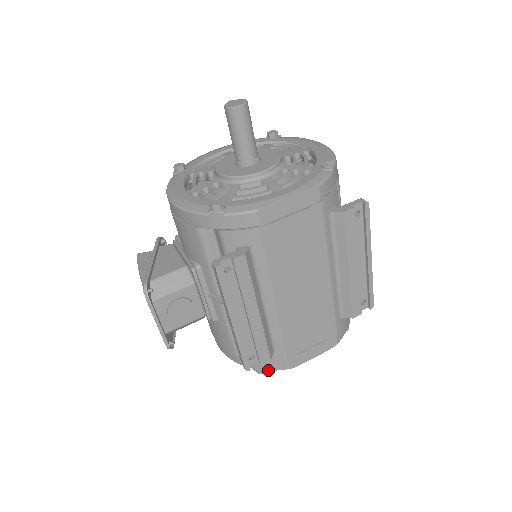
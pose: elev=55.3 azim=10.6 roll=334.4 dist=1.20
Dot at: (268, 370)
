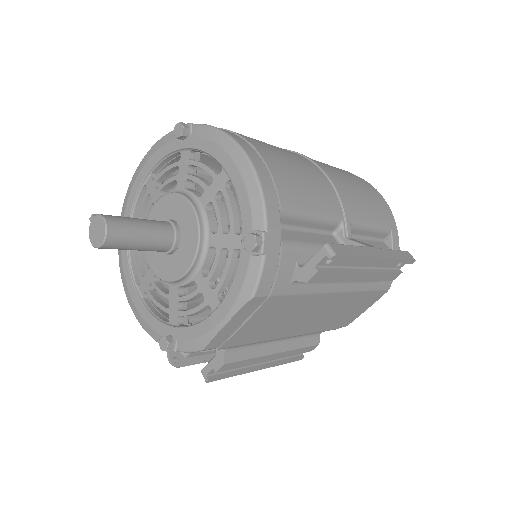
Dot at: occluded
